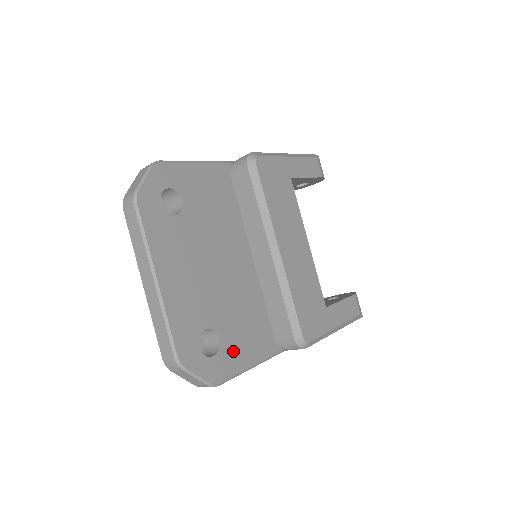
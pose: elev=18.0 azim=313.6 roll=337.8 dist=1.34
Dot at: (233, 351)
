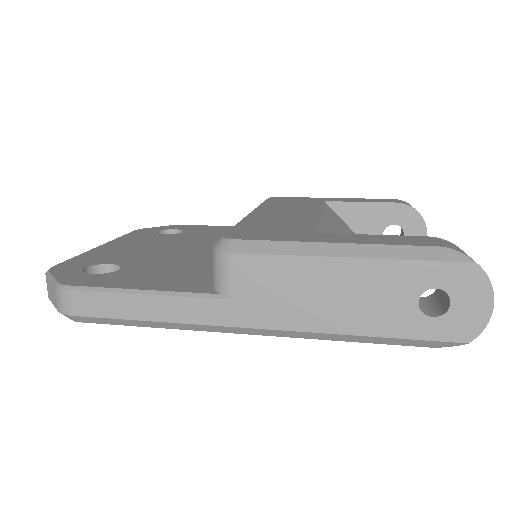
Dot at: (126, 278)
